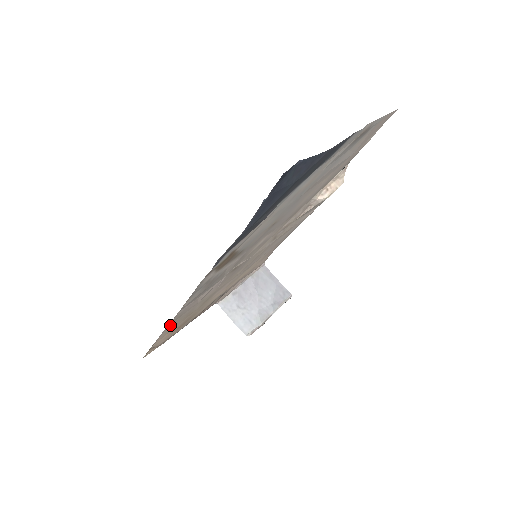
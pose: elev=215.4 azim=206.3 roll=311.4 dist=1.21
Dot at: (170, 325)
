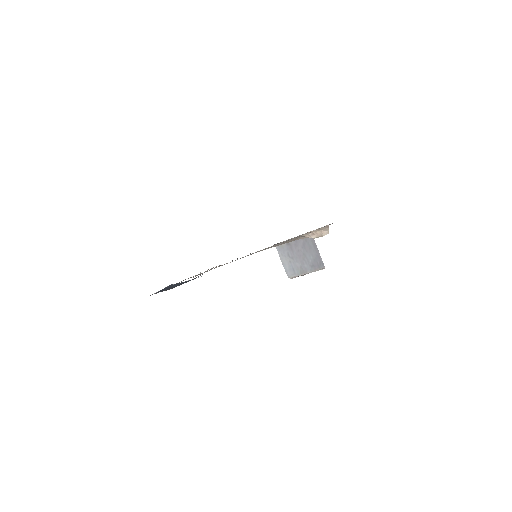
Dot at: occluded
